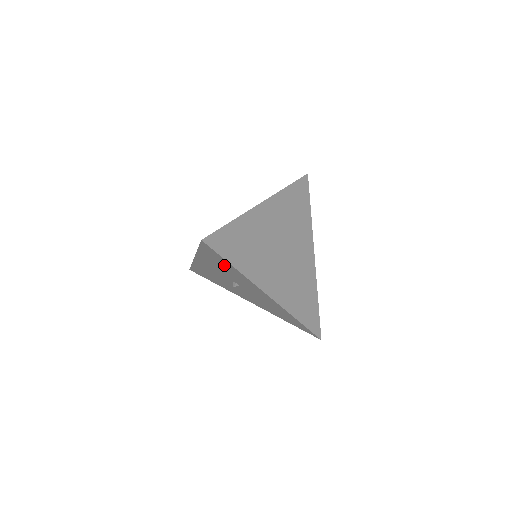
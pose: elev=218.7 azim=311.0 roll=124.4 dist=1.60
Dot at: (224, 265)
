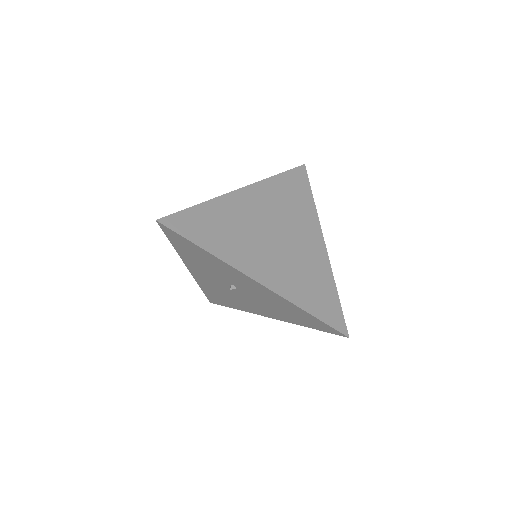
Dot at: (199, 255)
